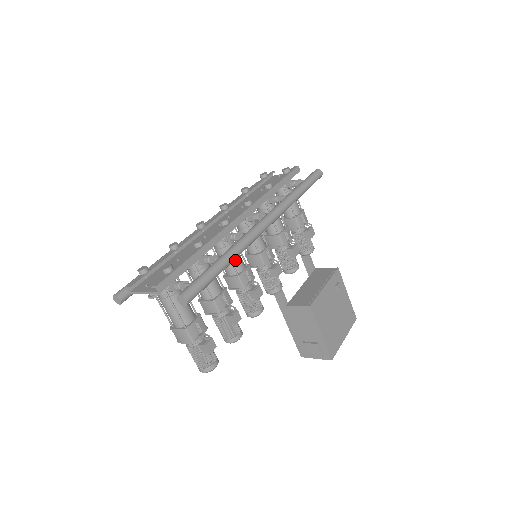
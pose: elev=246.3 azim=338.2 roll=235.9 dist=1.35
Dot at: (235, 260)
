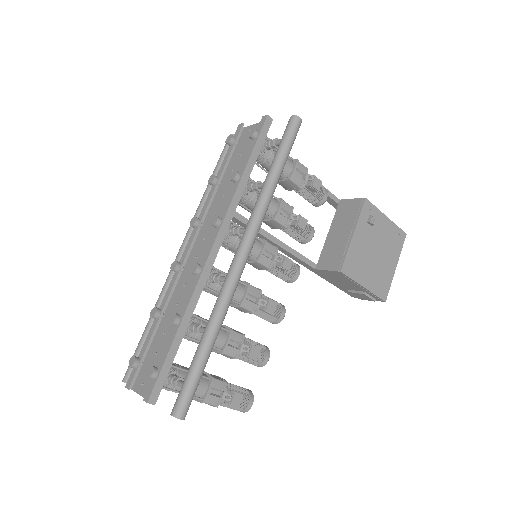
Dot at: occluded
